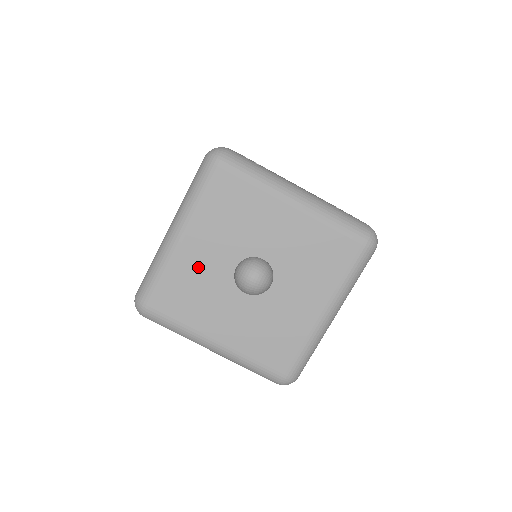
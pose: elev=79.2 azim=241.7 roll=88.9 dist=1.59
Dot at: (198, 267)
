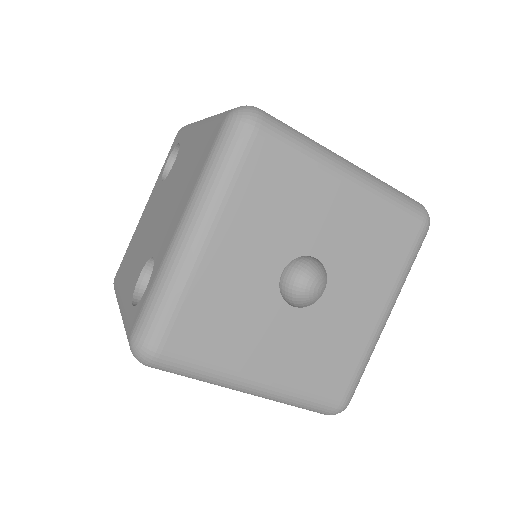
Dot at: (231, 280)
